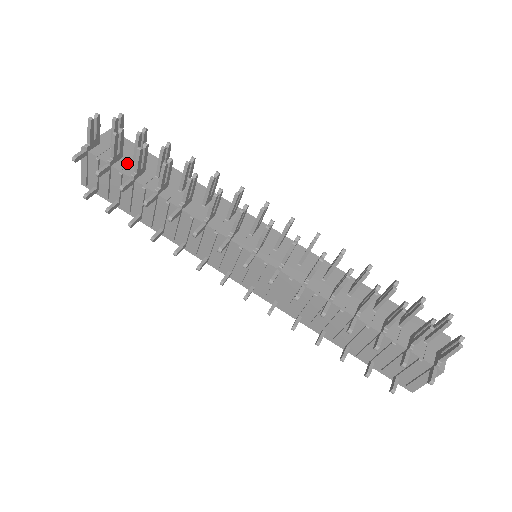
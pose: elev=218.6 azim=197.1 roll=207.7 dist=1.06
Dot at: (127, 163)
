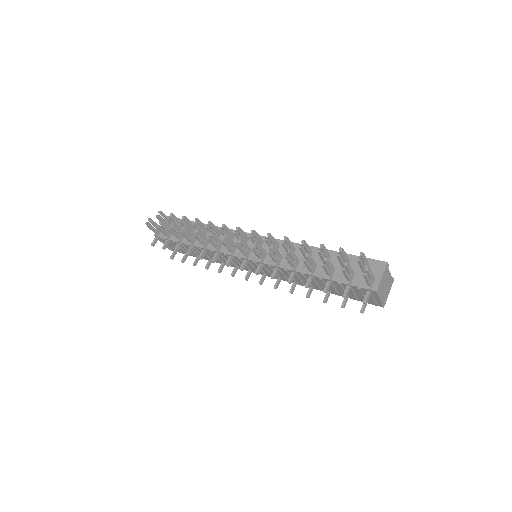
Dot at: occluded
